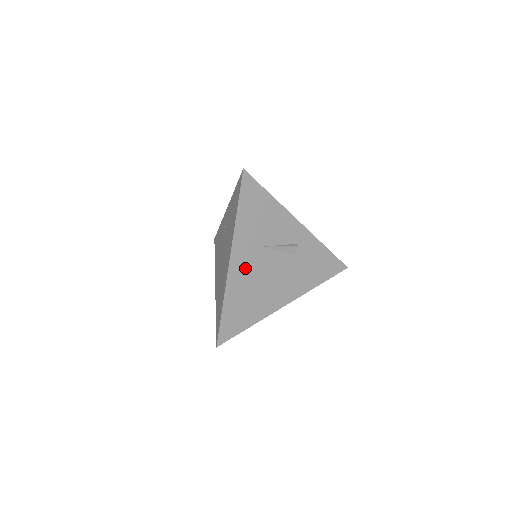
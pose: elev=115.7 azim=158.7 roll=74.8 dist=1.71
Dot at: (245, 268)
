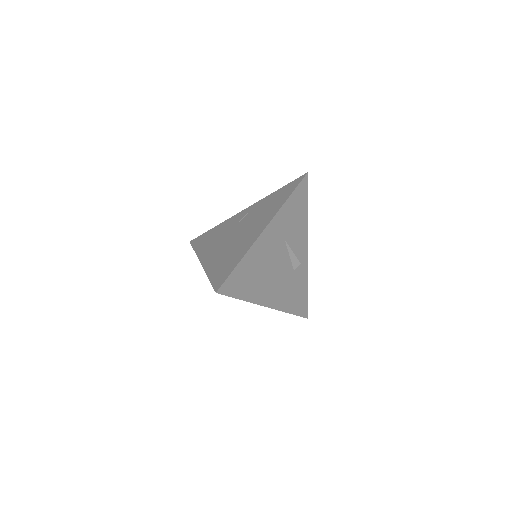
Dot at: (269, 244)
